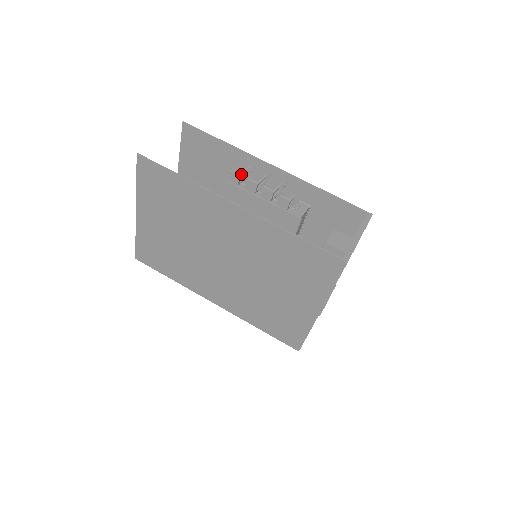
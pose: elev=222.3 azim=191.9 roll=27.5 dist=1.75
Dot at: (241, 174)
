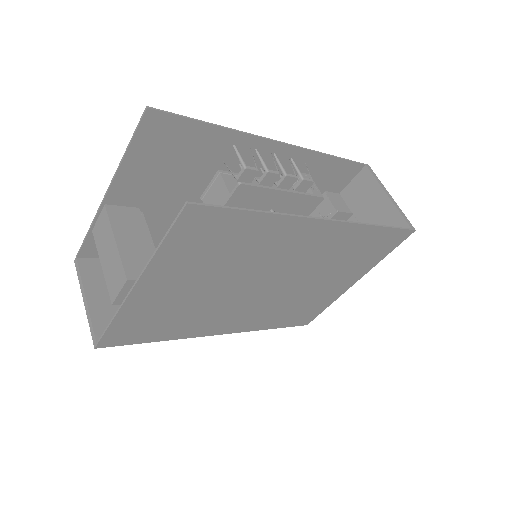
Dot at: occluded
